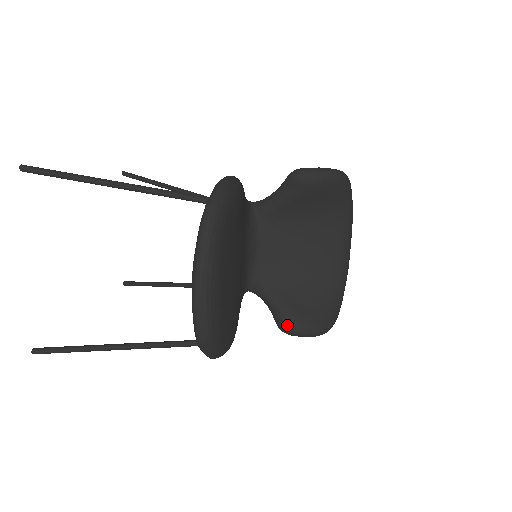
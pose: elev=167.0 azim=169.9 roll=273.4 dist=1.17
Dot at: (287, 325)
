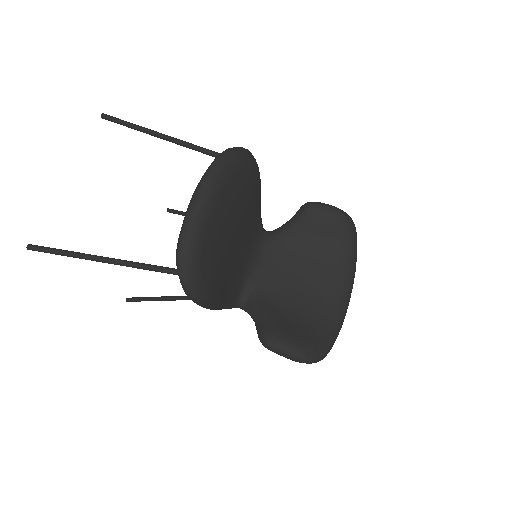
Dot at: (268, 334)
